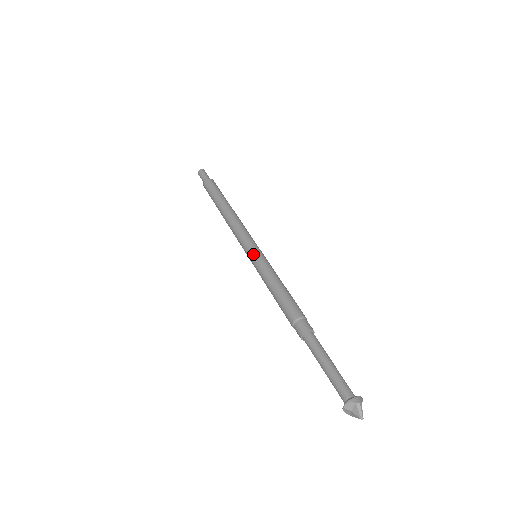
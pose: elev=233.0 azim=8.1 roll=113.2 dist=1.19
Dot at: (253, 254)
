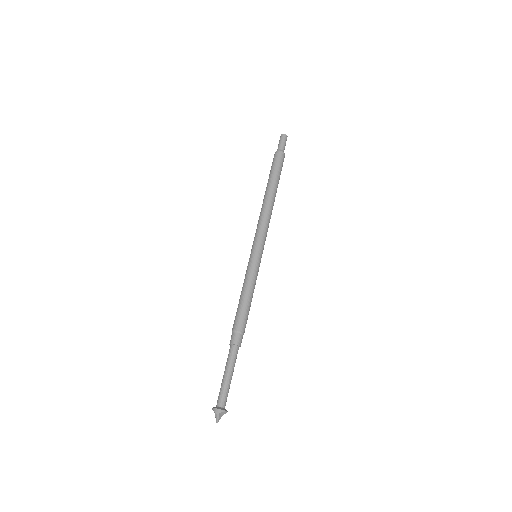
Dot at: (251, 256)
